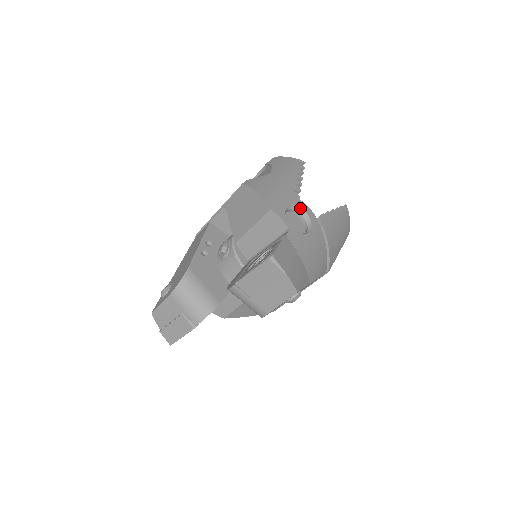
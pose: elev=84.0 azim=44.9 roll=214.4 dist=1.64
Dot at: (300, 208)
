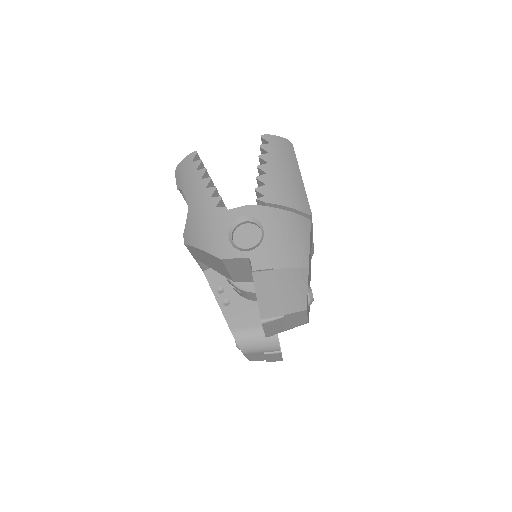
Dot at: (237, 219)
